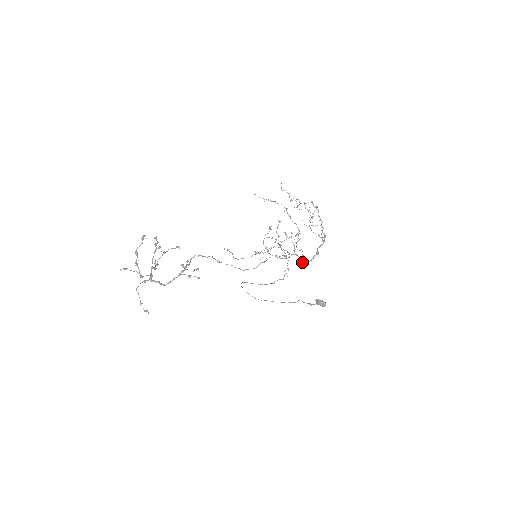
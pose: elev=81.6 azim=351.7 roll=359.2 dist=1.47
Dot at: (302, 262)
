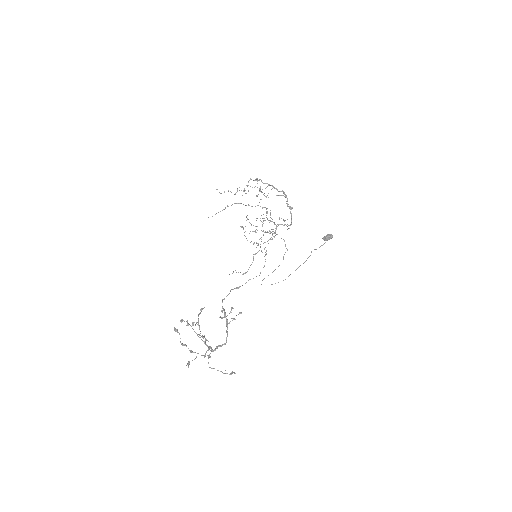
Dot at: (288, 225)
